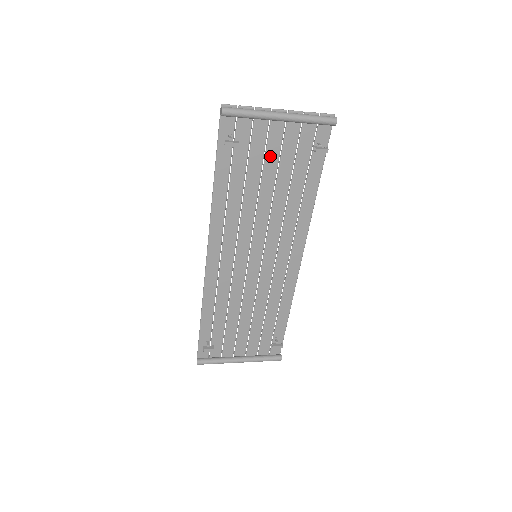
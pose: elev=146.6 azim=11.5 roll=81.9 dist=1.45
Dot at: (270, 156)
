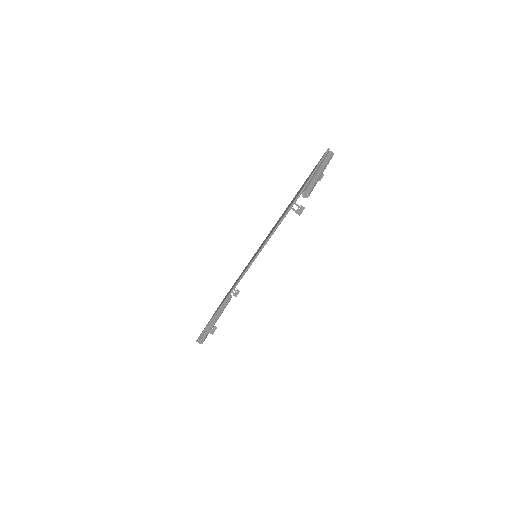
Dot at: occluded
